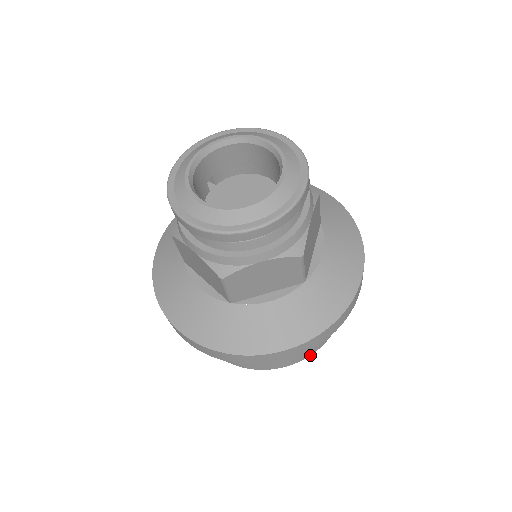
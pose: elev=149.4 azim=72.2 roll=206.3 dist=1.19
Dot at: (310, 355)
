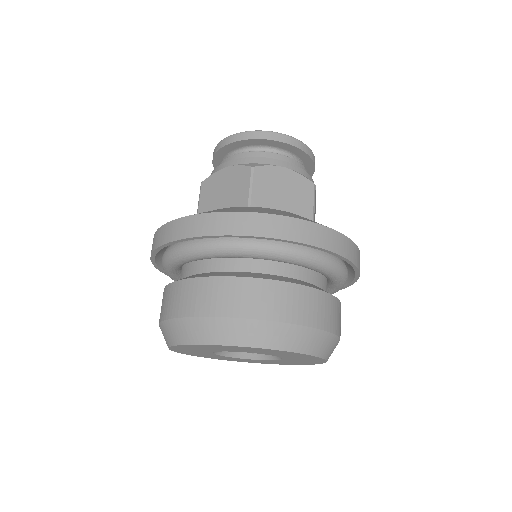
Dot at: (316, 328)
